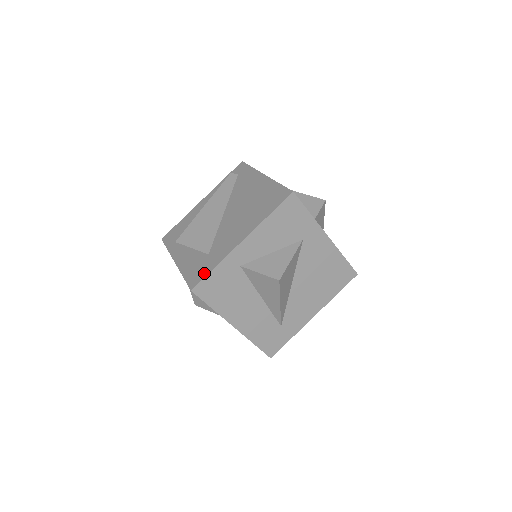
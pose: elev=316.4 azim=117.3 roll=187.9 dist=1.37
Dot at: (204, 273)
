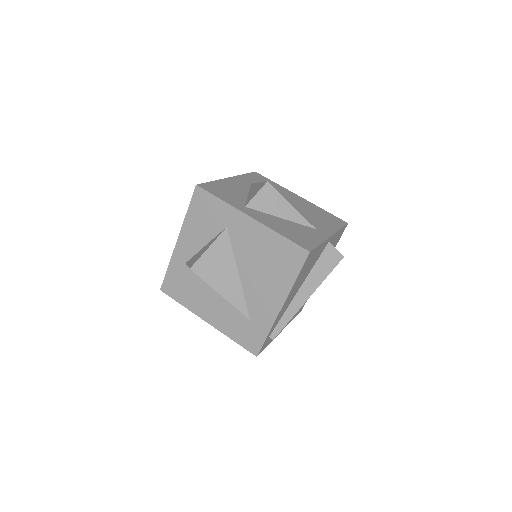
Dot at: (167, 274)
